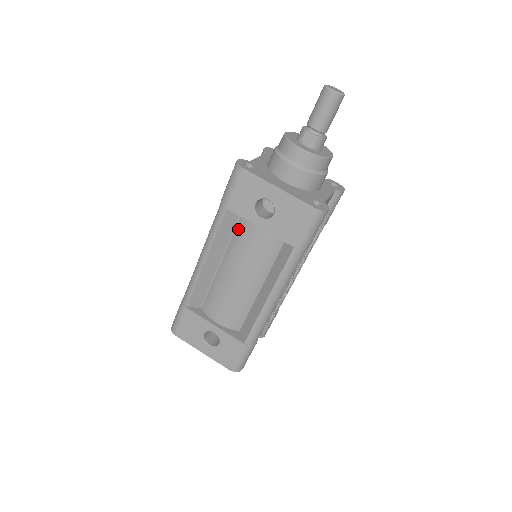
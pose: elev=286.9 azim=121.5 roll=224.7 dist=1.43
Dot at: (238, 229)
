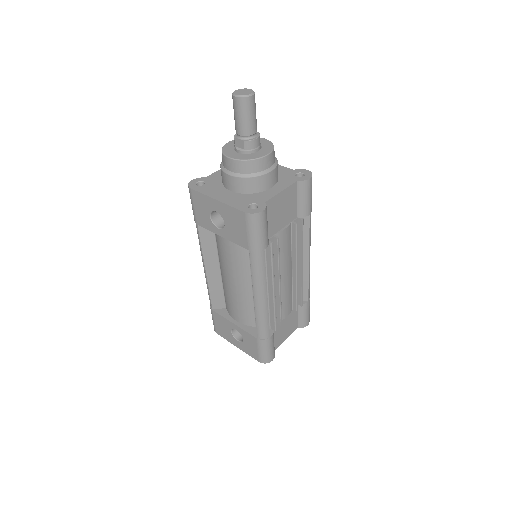
Dot at: (216, 239)
